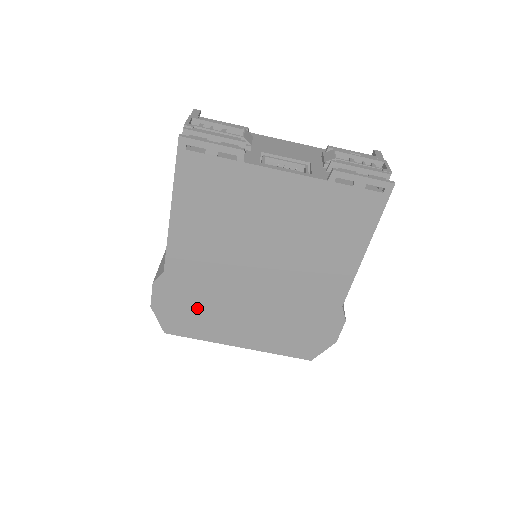
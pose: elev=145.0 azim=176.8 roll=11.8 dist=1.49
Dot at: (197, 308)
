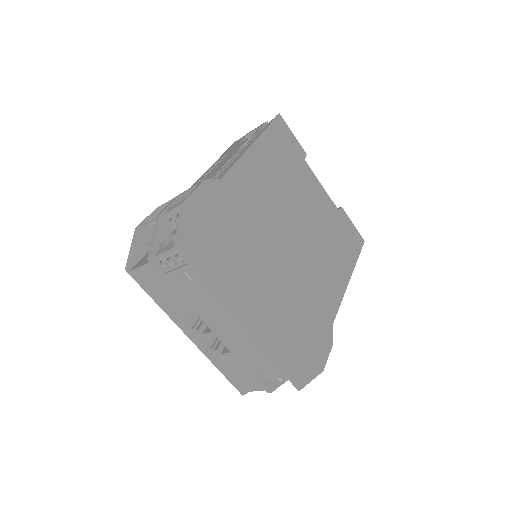
Dot at: (227, 240)
